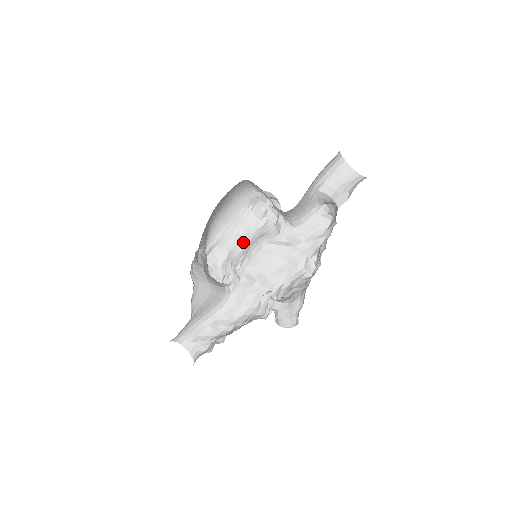
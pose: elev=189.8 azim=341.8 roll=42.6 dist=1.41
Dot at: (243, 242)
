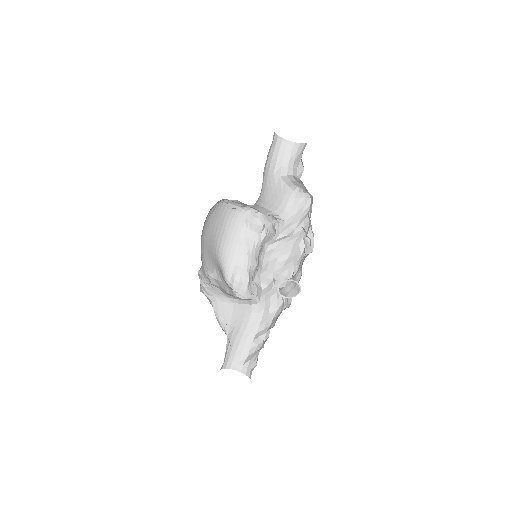
Dot at: (254, 258)
